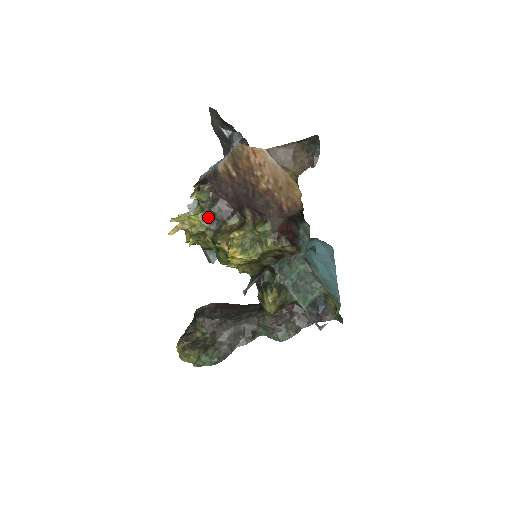
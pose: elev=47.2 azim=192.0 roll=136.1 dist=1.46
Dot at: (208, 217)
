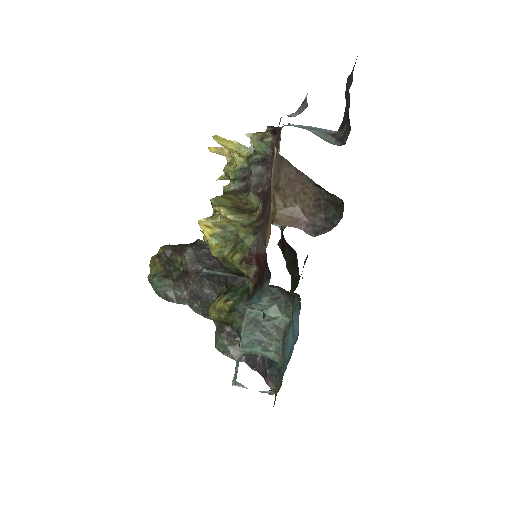
Dot at: (247, 170)
